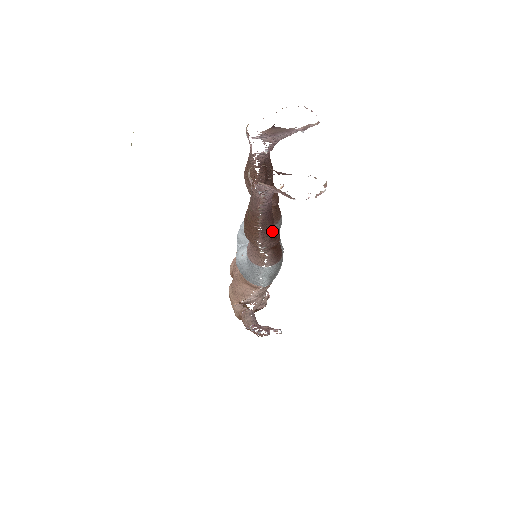
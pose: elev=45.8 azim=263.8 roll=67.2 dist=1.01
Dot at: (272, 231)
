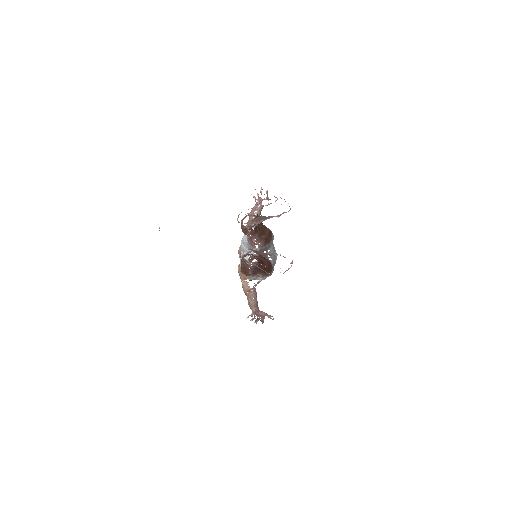
Dot at: occluded
